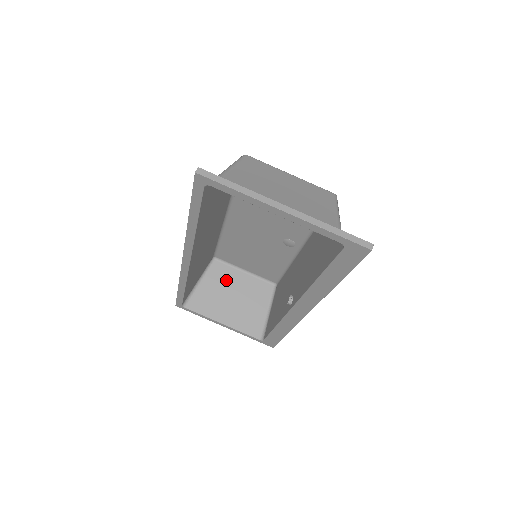
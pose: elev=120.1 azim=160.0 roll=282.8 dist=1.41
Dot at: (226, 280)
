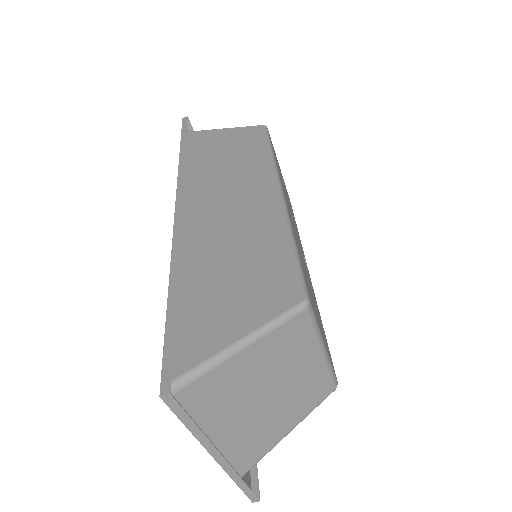
Dot at: occluded
